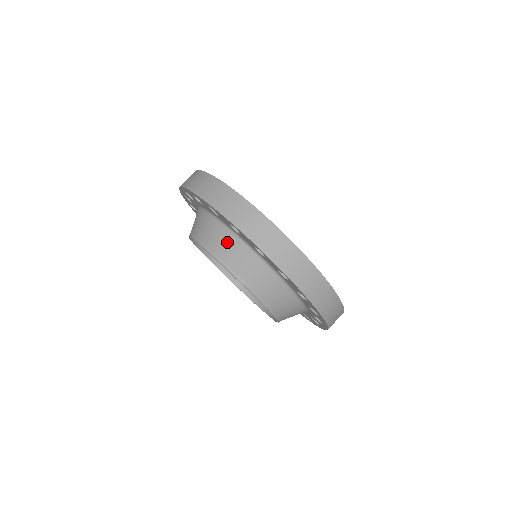
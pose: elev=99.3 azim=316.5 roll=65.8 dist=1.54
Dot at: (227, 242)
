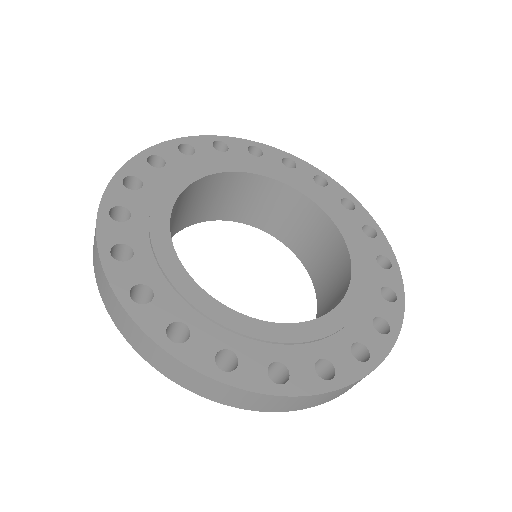
Dot at: occluded
